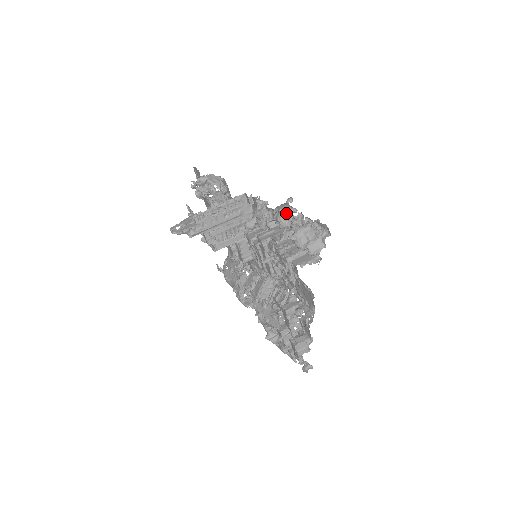
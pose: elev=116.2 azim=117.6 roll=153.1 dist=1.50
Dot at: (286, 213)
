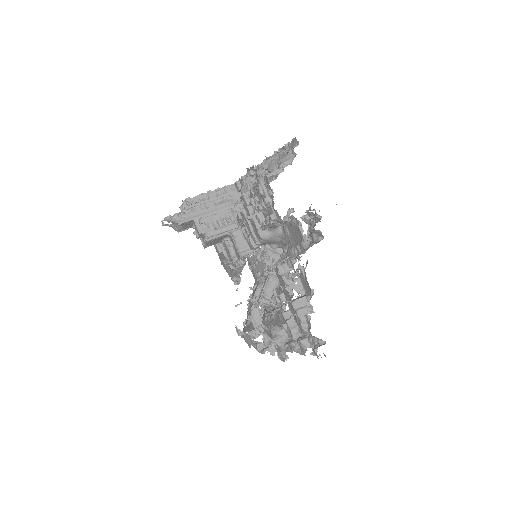
Dot at: (263, 162)
